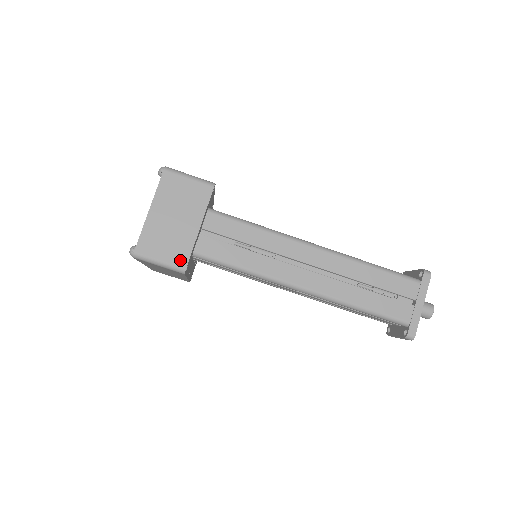
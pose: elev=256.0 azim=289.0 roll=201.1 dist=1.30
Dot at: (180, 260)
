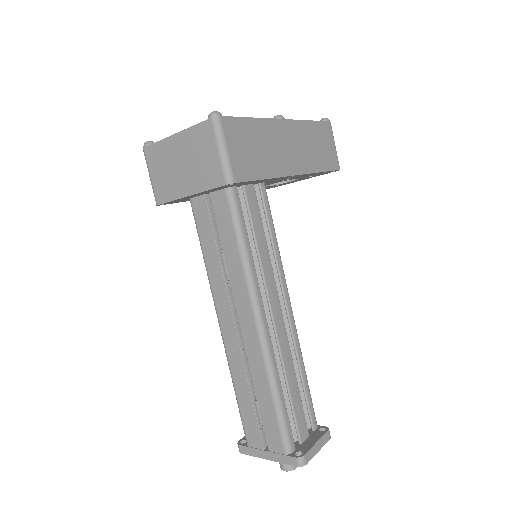
Dot at: (160, 195)
